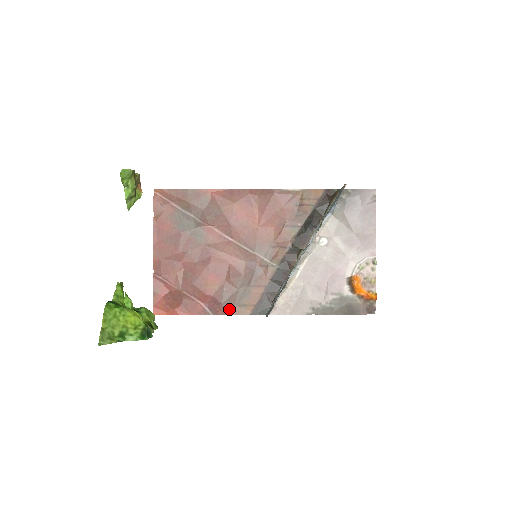
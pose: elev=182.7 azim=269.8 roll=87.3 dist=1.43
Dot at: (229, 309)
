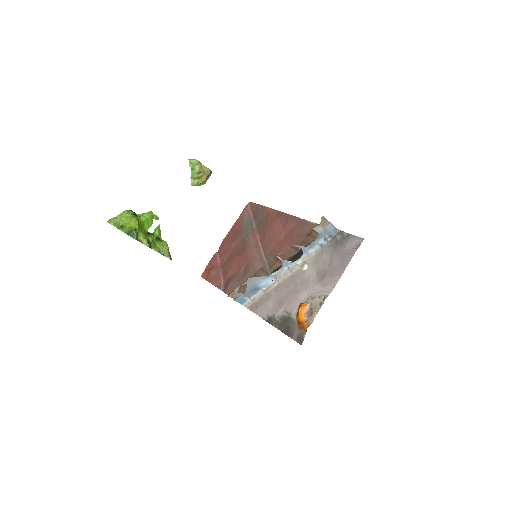
Dot at: (230, 291)
